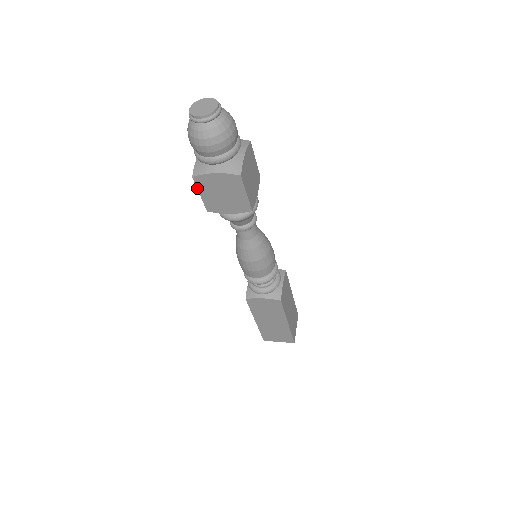
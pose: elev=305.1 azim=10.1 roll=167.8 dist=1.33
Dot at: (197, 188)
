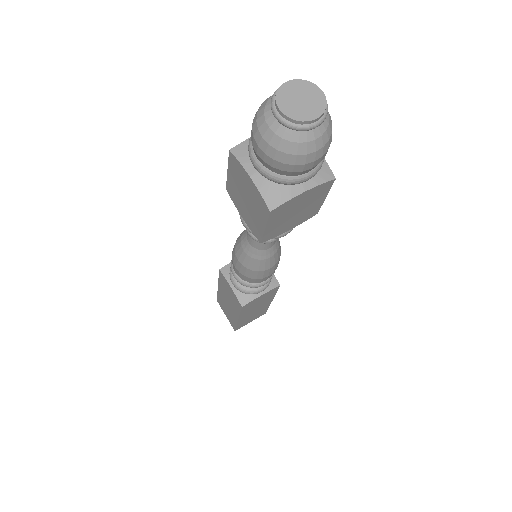
Dot at: (228, 163)
